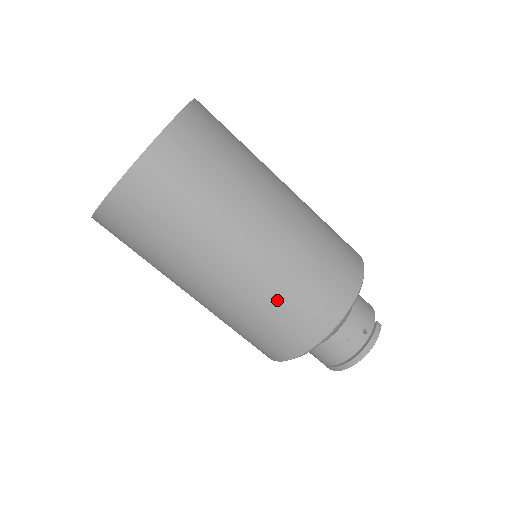
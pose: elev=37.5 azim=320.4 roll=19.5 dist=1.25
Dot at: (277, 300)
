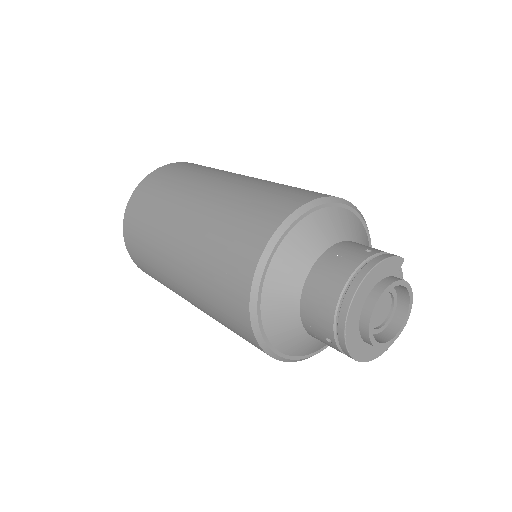
Dot at: (236, 205)
